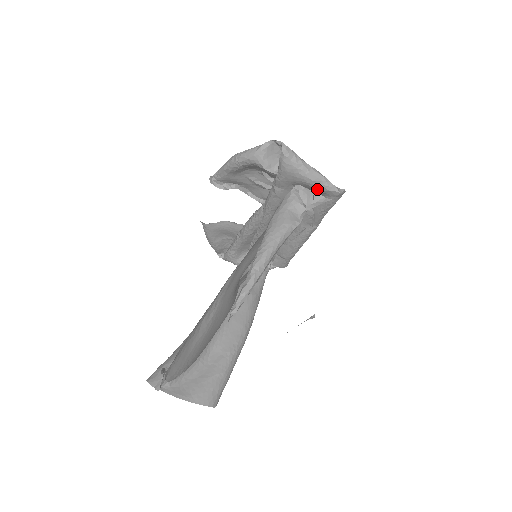
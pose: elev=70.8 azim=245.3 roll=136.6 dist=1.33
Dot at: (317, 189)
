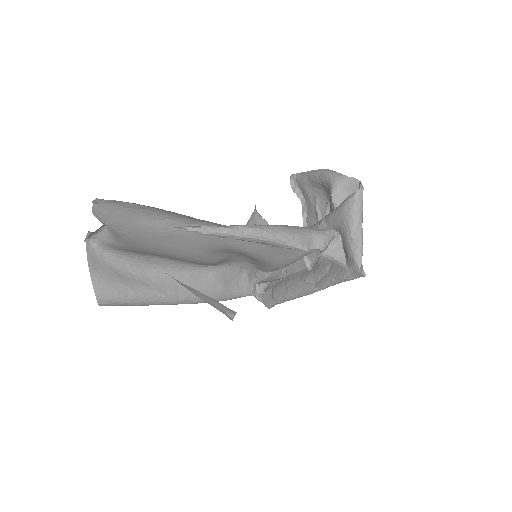
Dot at: (348, 249)
